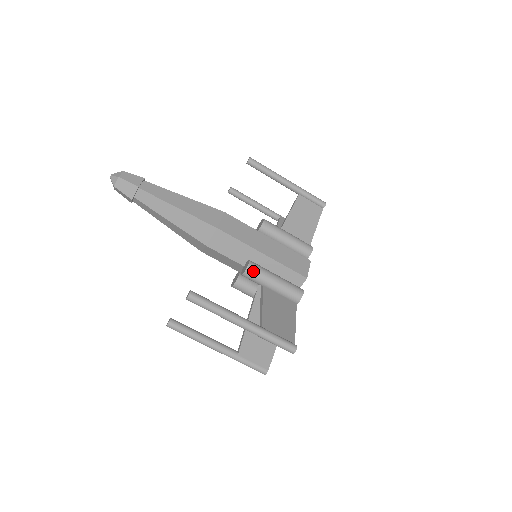
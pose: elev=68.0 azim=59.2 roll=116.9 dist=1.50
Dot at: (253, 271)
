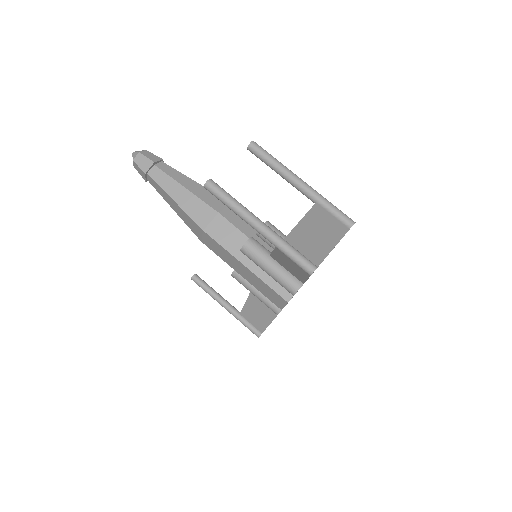
Dot at: (273, 225)
